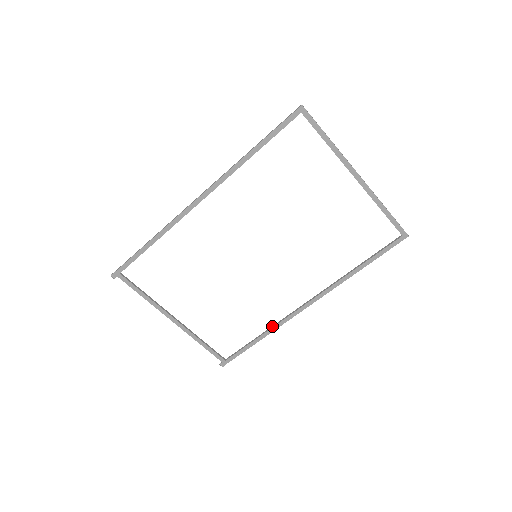
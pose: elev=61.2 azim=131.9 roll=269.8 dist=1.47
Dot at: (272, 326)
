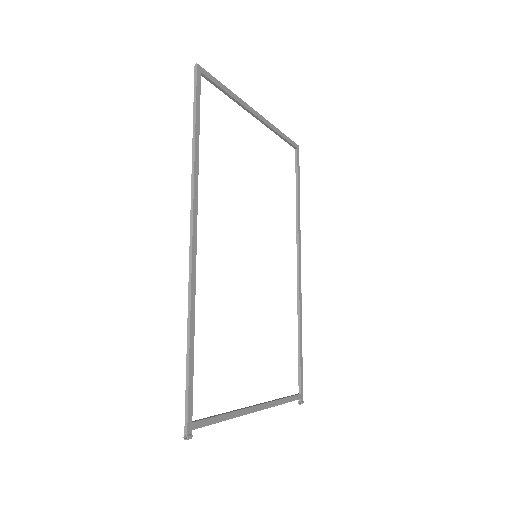
Dot at: (298, 315)
